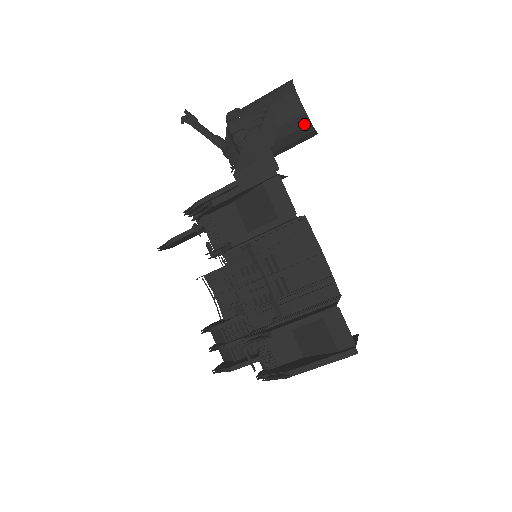
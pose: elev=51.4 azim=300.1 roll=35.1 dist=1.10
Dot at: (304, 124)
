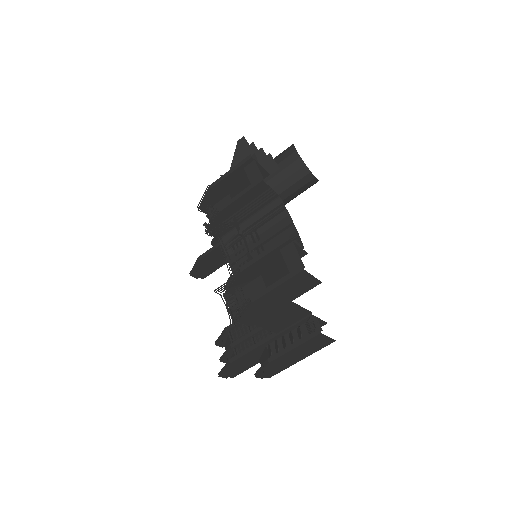
Dot at: (300, 166)
